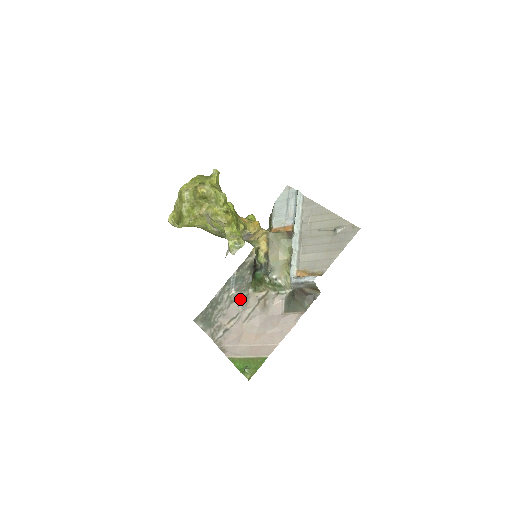
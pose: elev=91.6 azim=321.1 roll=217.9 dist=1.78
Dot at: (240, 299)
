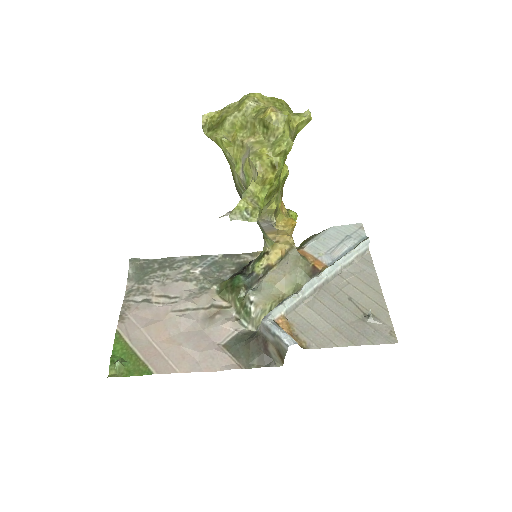
Dot at: (196, 285)
